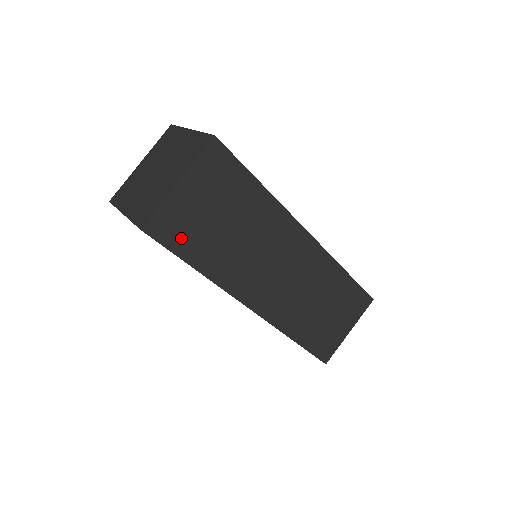
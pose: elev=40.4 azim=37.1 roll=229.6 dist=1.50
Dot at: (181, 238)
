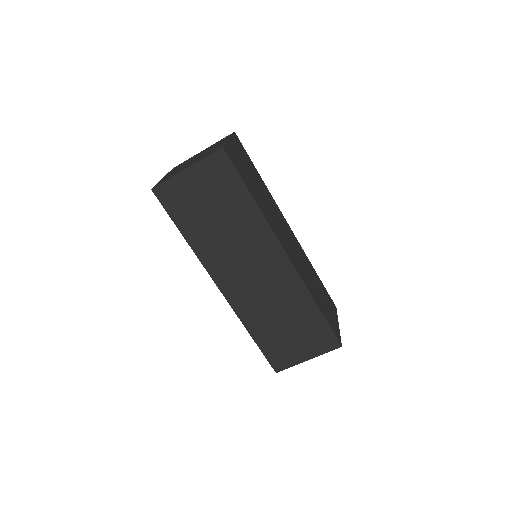
Dot at: (240, 171)
